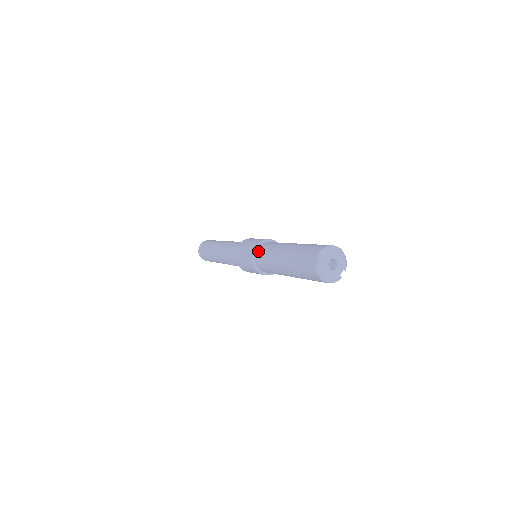
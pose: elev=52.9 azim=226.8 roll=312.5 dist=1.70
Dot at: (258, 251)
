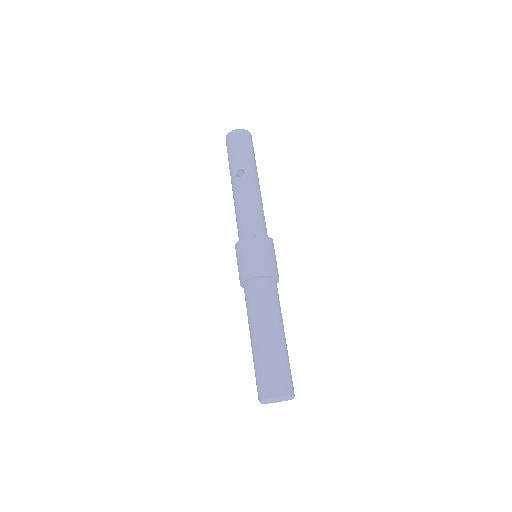
Dot at: (253, 284)
